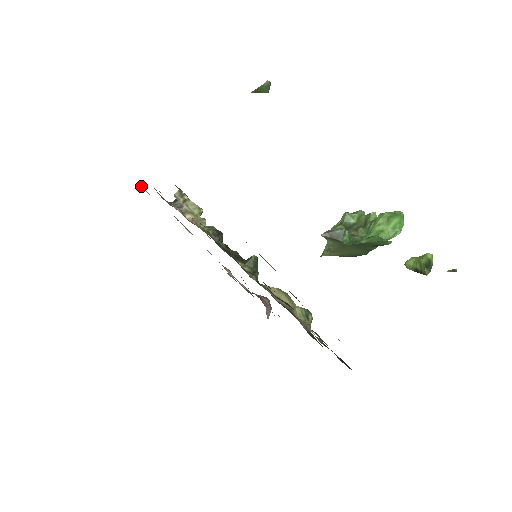
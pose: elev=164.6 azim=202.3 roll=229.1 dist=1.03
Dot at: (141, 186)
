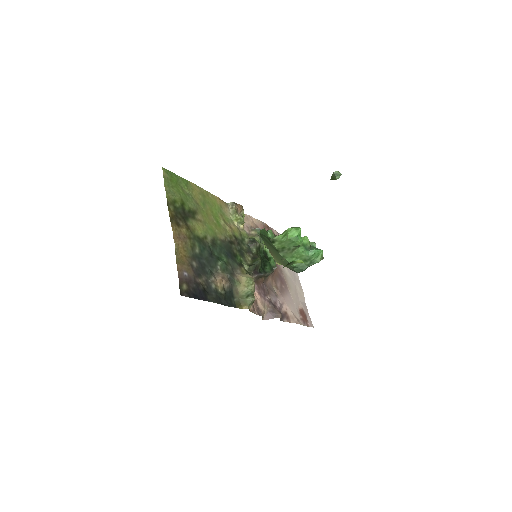
Dot at: occluded
